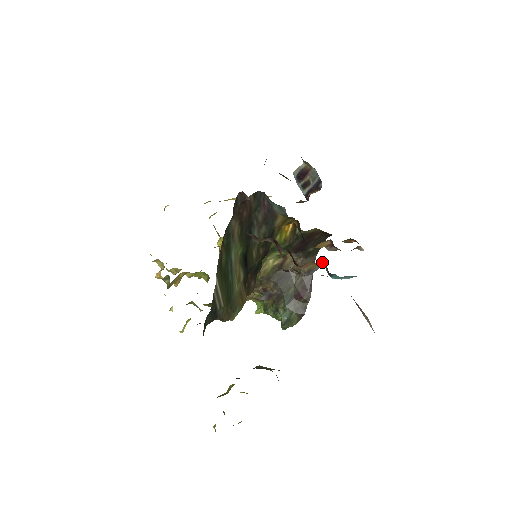
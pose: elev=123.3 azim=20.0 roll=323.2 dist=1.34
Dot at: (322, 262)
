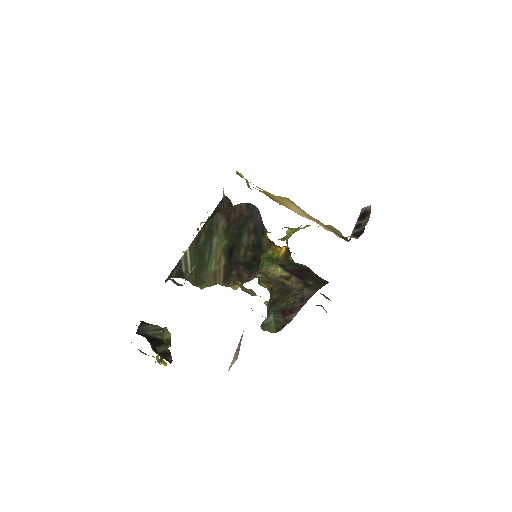
Dot at: (254, 292)
